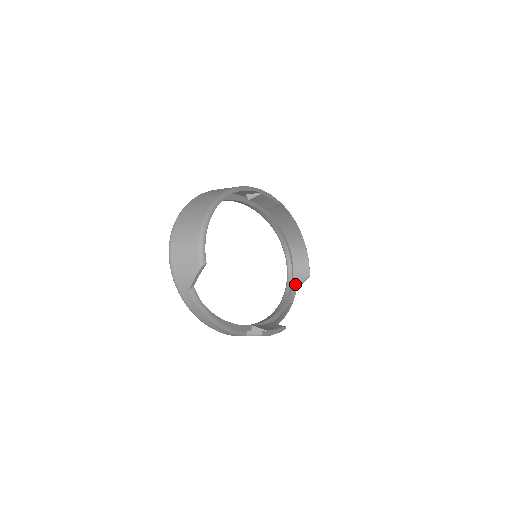
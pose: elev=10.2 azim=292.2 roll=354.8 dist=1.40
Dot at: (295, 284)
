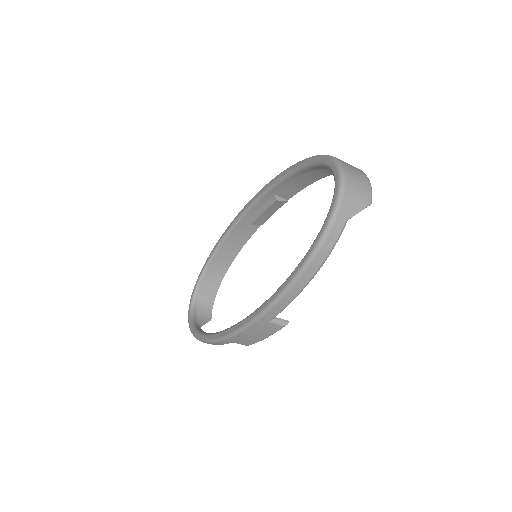
Dot at: (198, 322)
